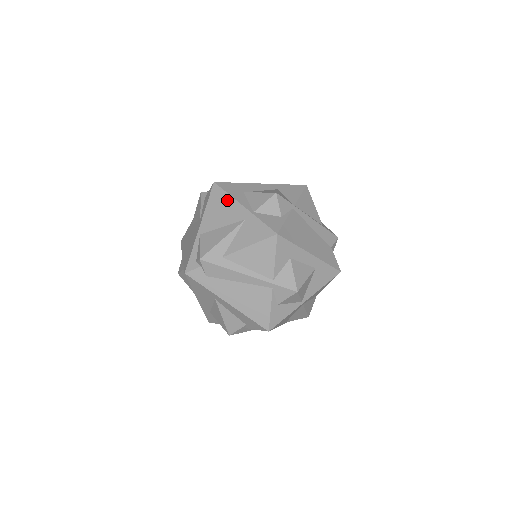
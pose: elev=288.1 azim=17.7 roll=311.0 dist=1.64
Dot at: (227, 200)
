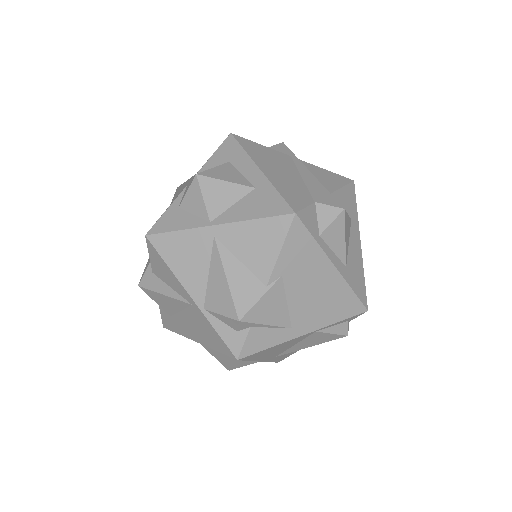
Dot at: occluded
